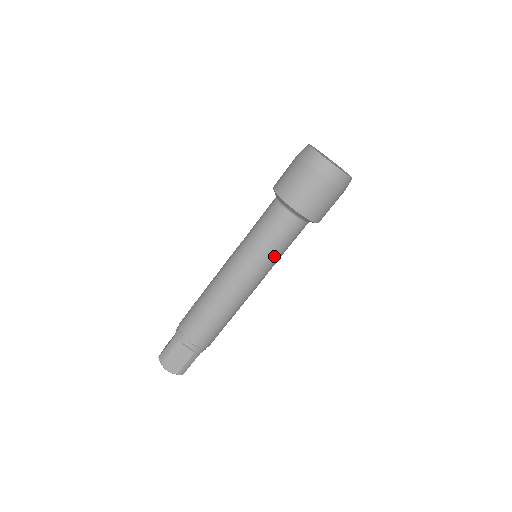
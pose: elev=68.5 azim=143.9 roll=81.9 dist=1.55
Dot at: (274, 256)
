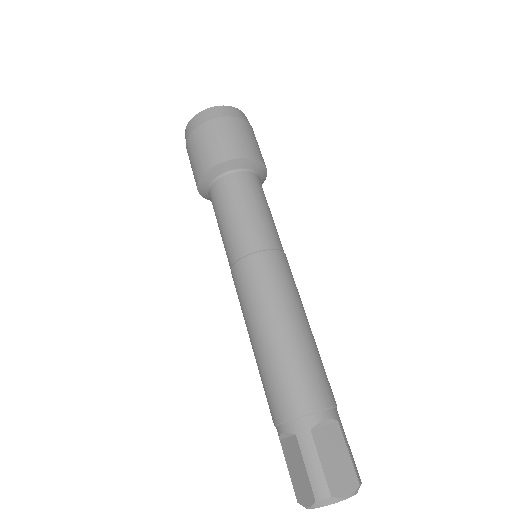
Dot at: (274, 226)
